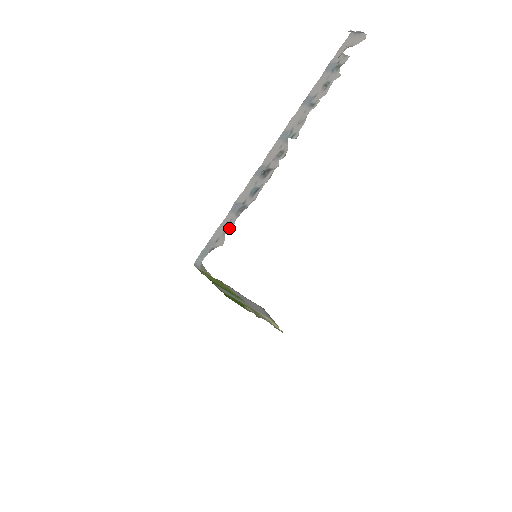
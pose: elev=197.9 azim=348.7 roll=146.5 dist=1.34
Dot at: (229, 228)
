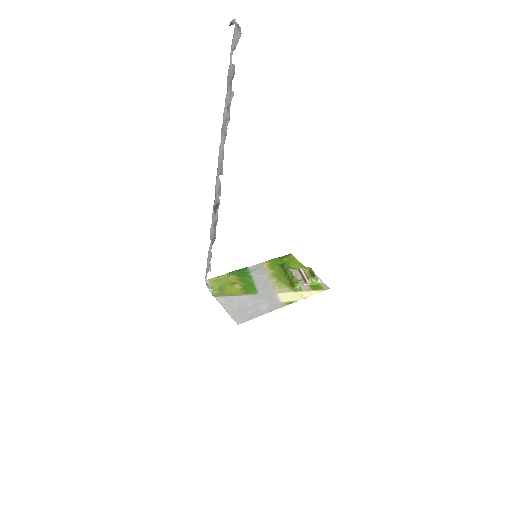
Dot at: (210, 257)
